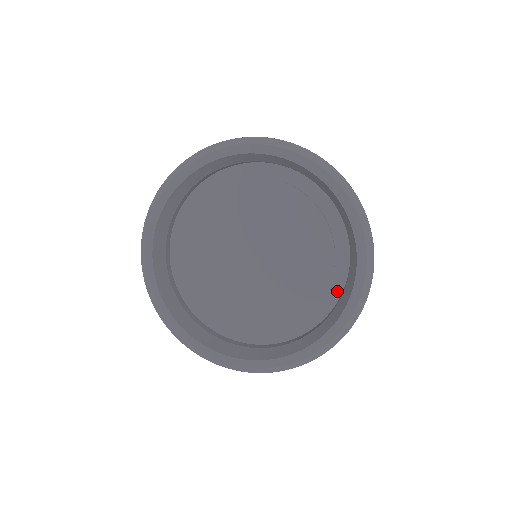
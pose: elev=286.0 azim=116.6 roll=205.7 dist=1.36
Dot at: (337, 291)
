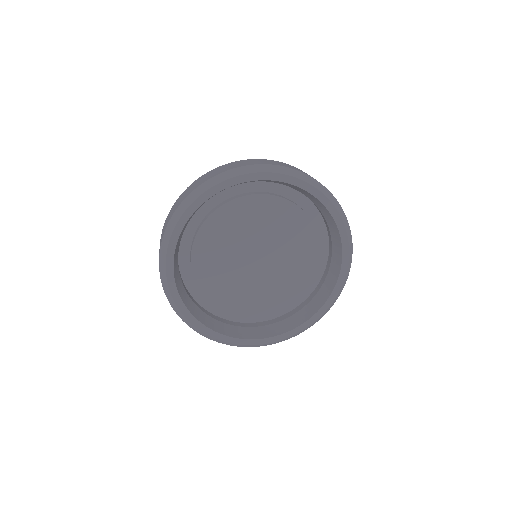
Dot at: (291, 306)
